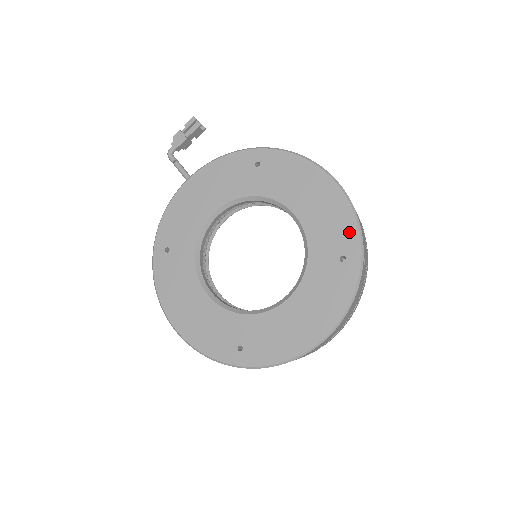
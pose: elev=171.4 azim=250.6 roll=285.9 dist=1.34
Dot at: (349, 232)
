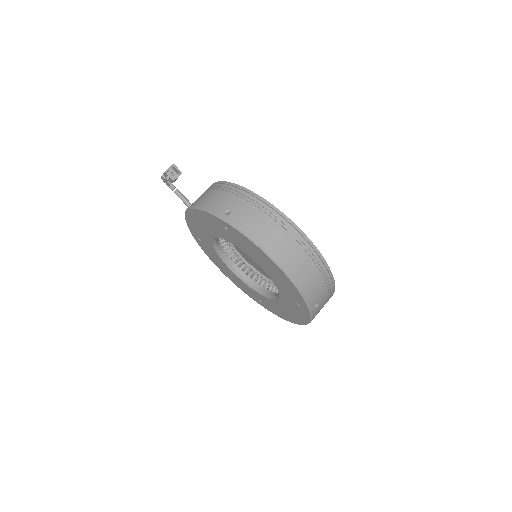
Dot at: (298, 297)
